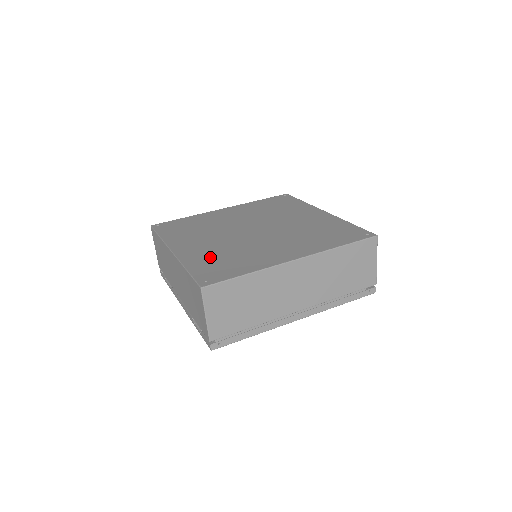
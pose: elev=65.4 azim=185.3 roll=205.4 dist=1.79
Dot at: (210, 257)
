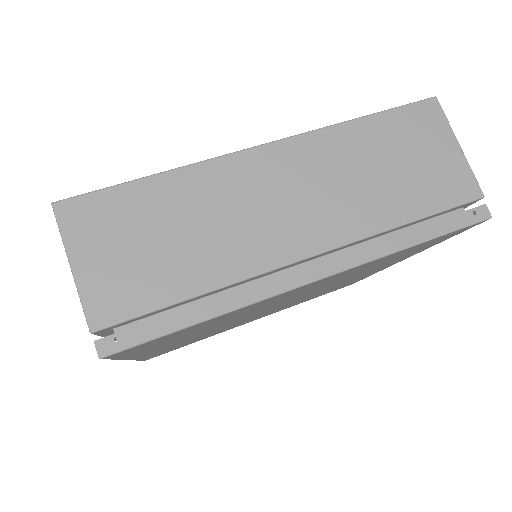
Dot at: occluded
